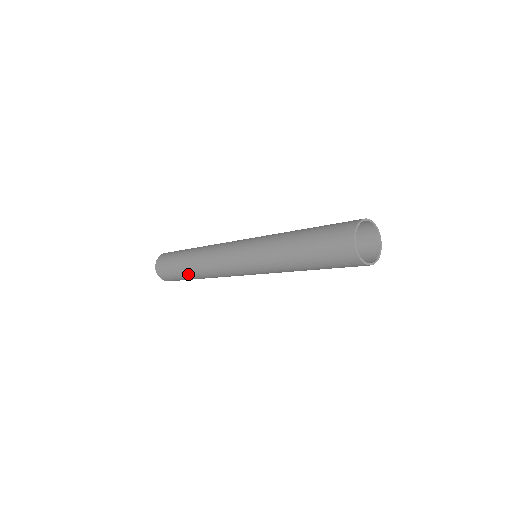
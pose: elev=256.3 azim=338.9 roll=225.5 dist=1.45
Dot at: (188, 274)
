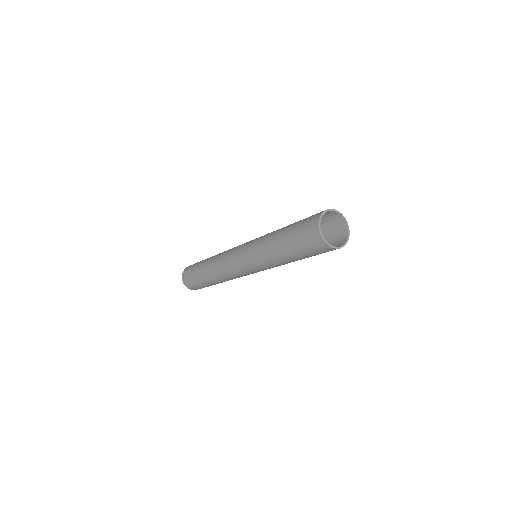
Dot at: (211, 283)
